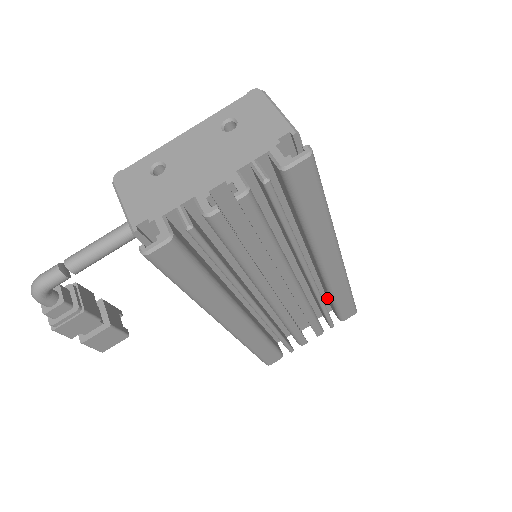
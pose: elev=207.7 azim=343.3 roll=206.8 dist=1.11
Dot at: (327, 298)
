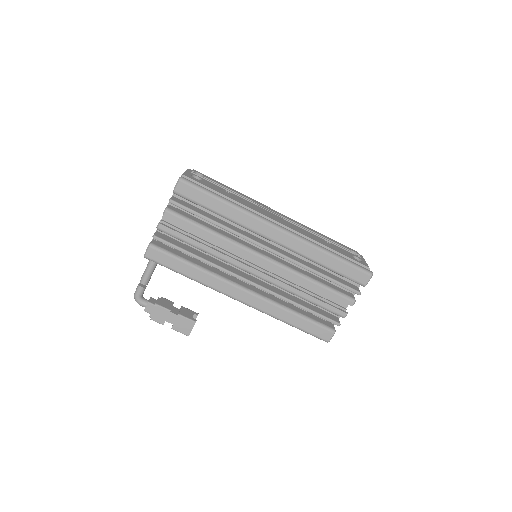
Dot at: occluded
